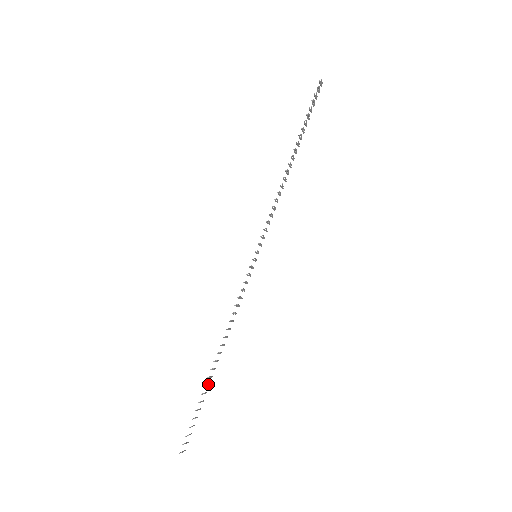
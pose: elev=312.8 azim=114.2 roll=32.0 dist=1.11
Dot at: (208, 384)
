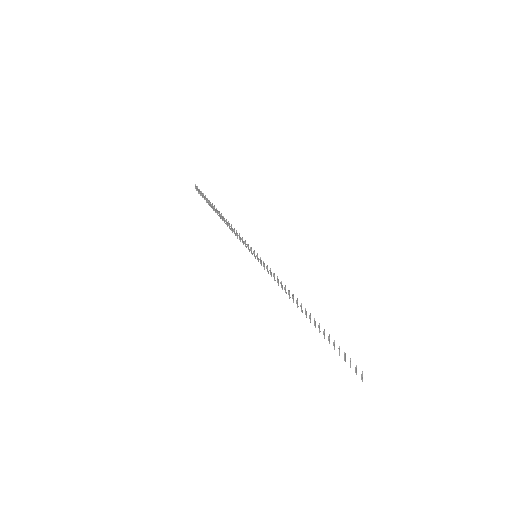
Dot at: (319, 326)
